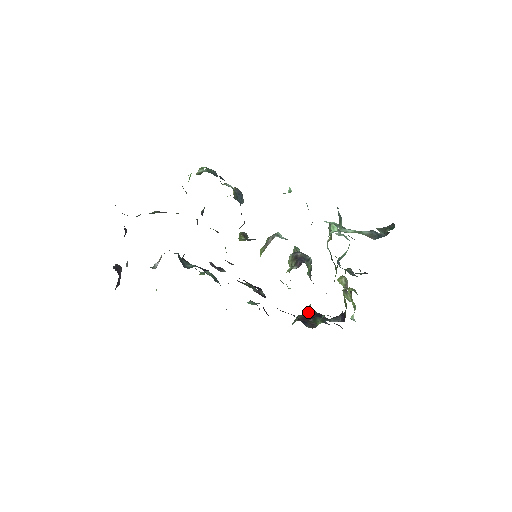
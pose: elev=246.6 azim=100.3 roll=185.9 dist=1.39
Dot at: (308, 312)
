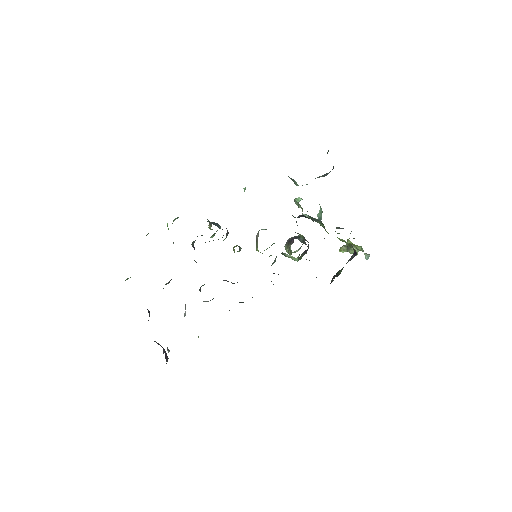
Dot at: occluded
